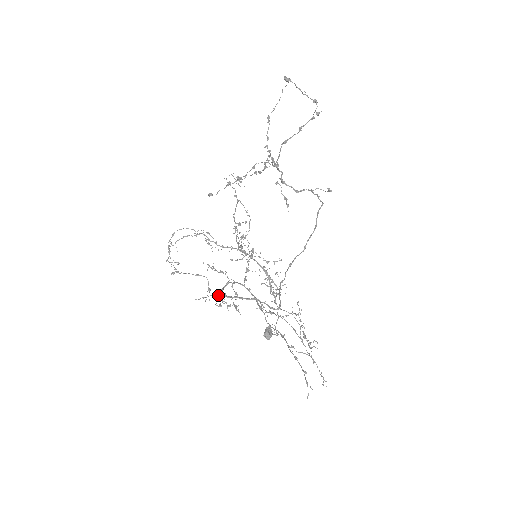
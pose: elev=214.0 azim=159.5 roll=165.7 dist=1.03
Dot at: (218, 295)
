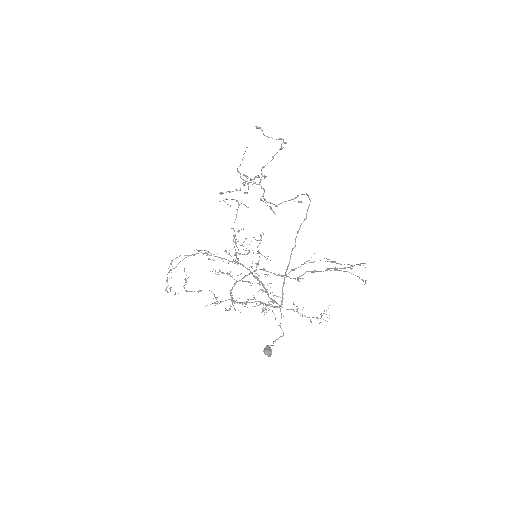
Dot at: (226, 300)
